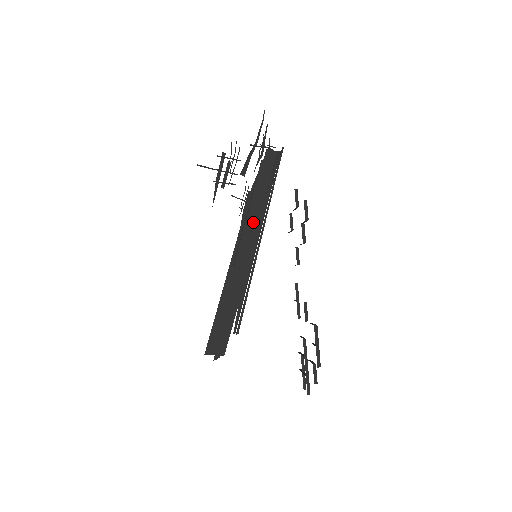
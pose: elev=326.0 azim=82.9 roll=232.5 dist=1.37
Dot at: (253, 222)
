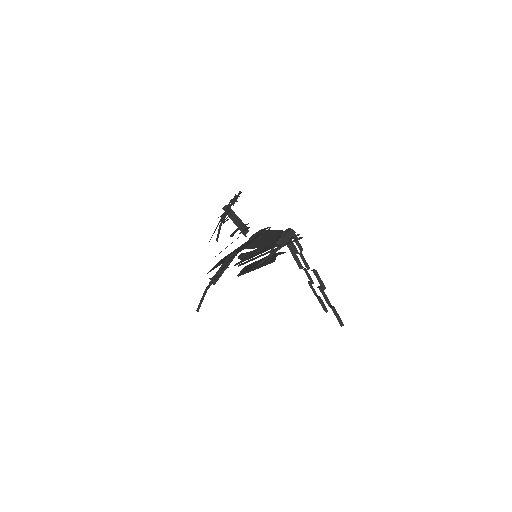
Dot at: occluded
